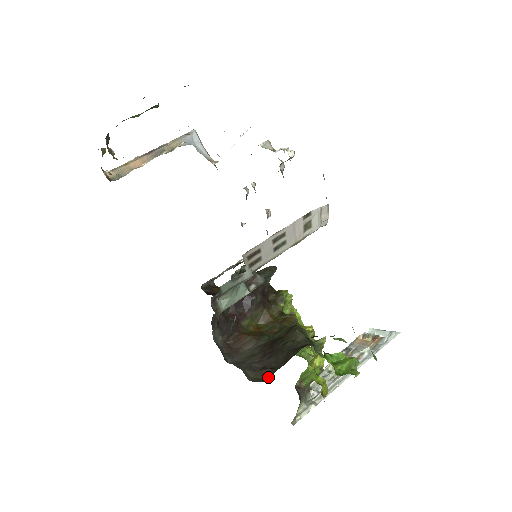
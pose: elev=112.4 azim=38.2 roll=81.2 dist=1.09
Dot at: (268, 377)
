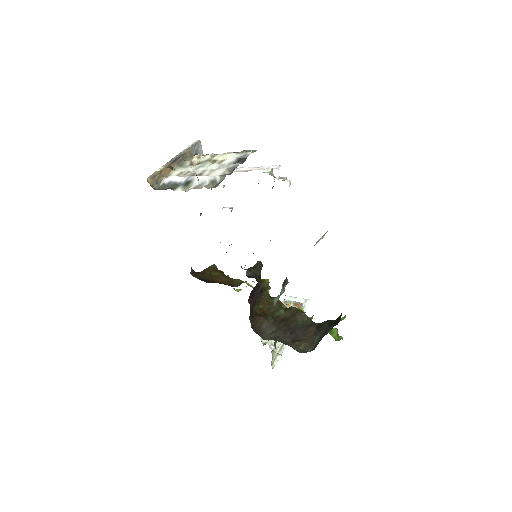
Dot at: (307, 348)
